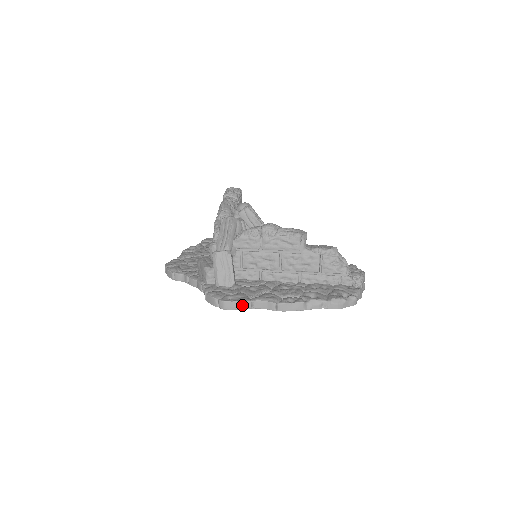
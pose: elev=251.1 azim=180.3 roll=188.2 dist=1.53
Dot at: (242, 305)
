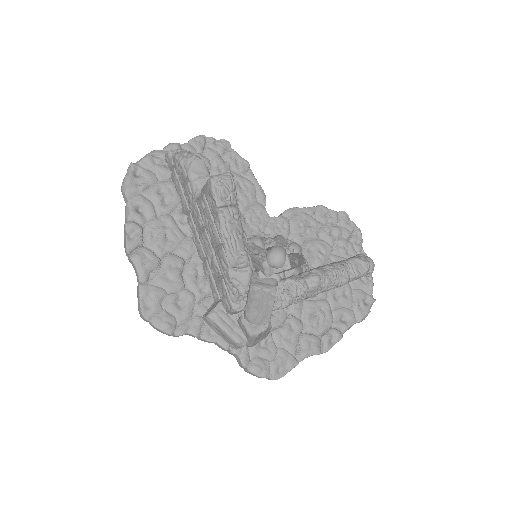
Dot at: (291, 369)
